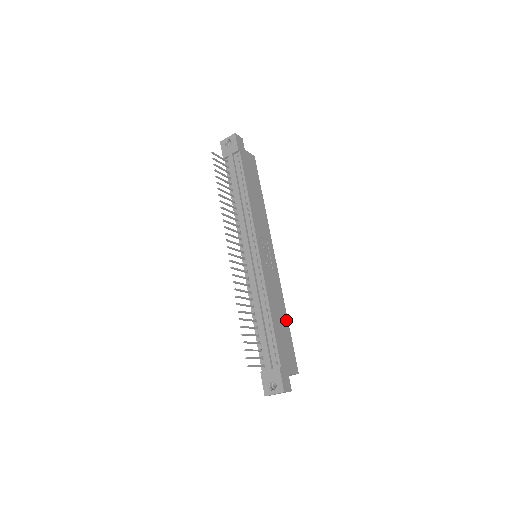
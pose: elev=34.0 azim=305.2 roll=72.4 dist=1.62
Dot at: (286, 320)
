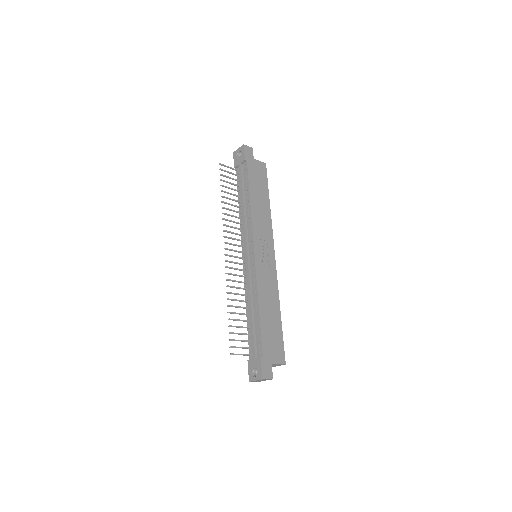
Dot at: (278, 315)
